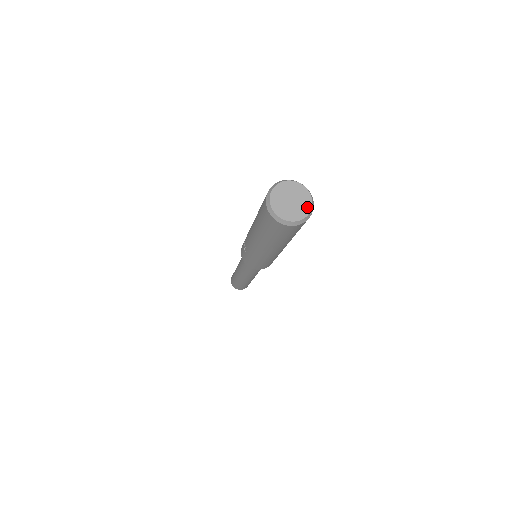
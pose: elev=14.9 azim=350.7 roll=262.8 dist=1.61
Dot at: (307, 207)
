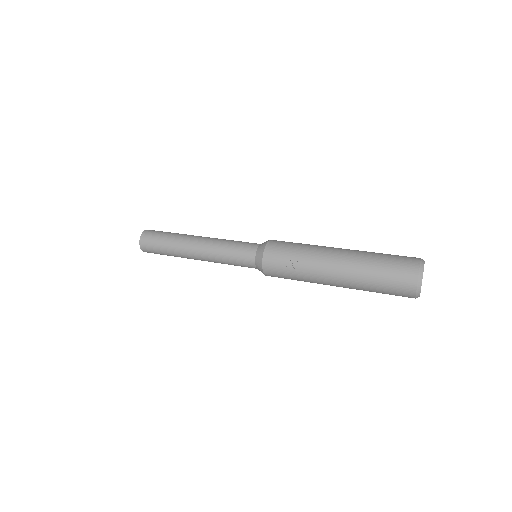
Dot at: occluded
